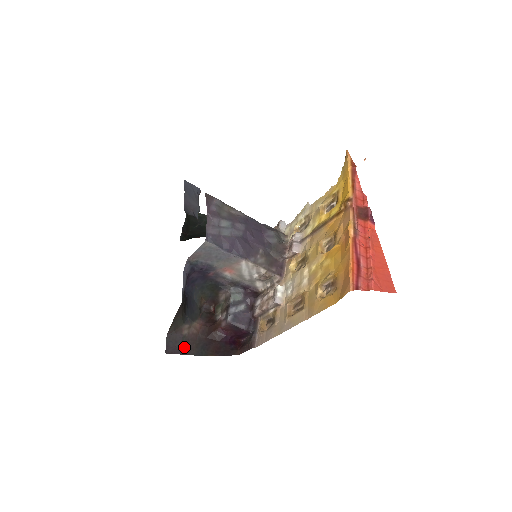
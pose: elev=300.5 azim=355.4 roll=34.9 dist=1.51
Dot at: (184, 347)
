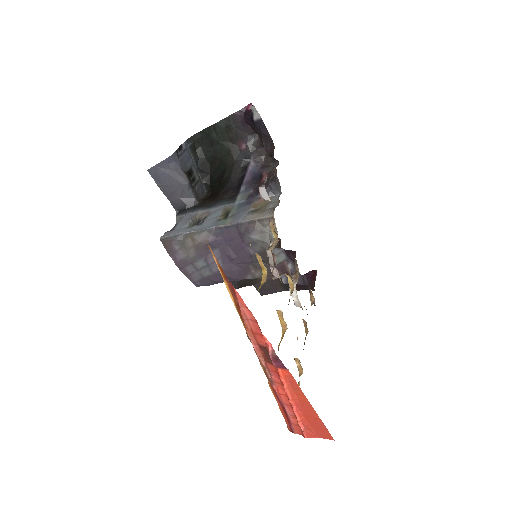
Dot at: (272, 287)
